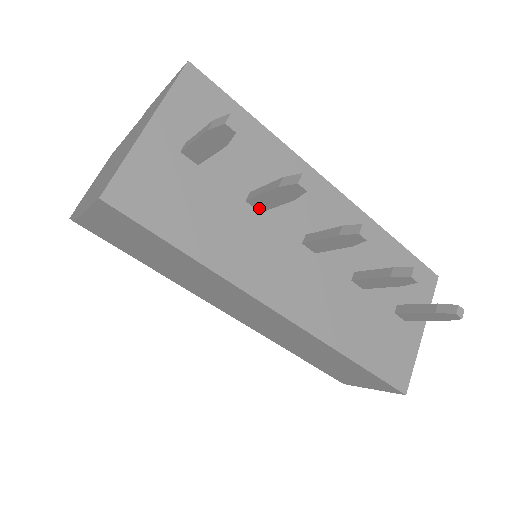
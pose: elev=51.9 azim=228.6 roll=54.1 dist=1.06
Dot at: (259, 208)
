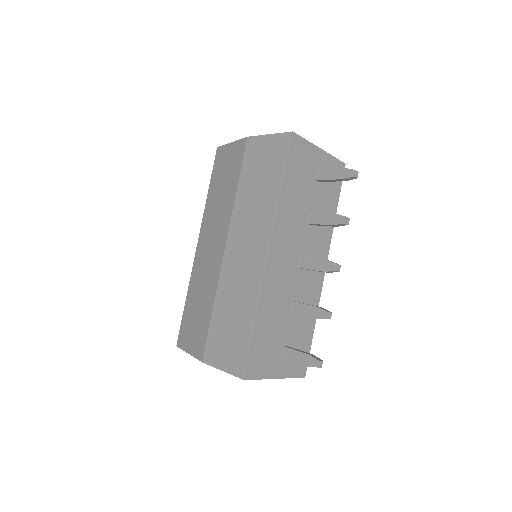
Dot at: (309, 220)
